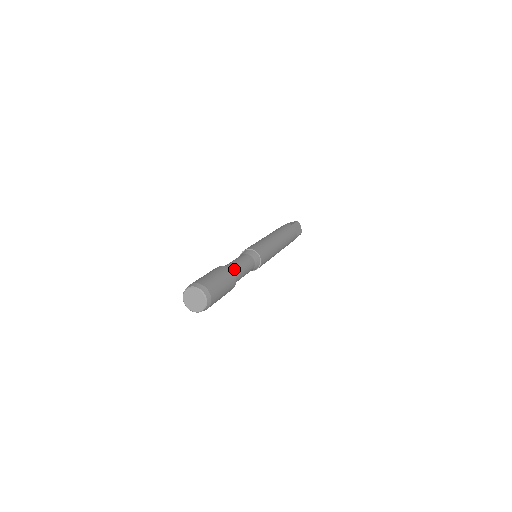
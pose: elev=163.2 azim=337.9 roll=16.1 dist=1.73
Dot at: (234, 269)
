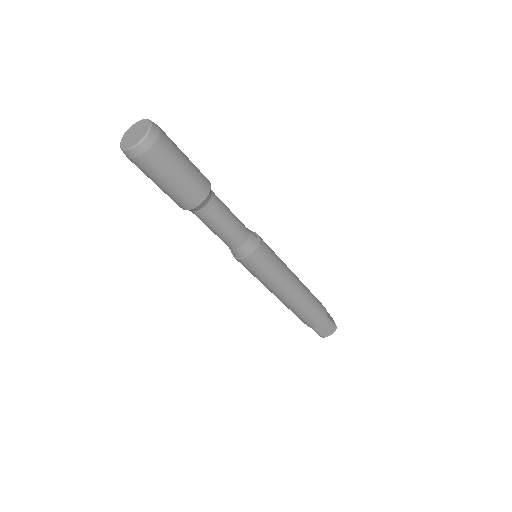
Dot at: occluded
